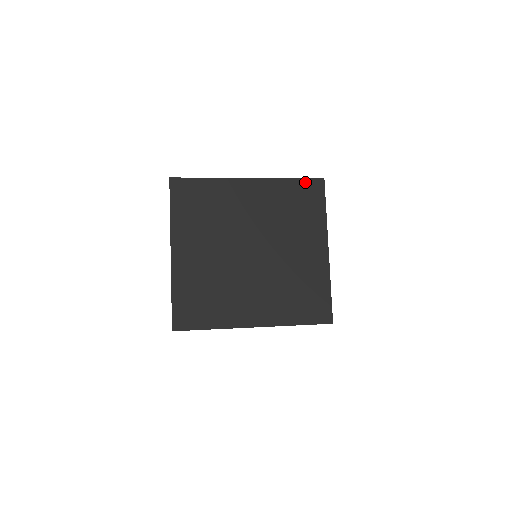
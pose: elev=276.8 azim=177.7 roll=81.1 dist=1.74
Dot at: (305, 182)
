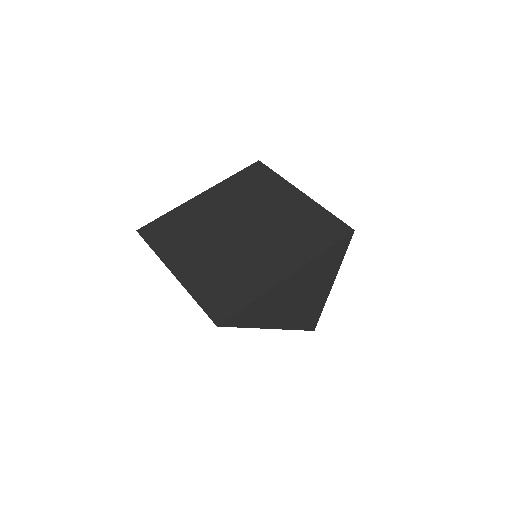
Dot at: (246, 170)
